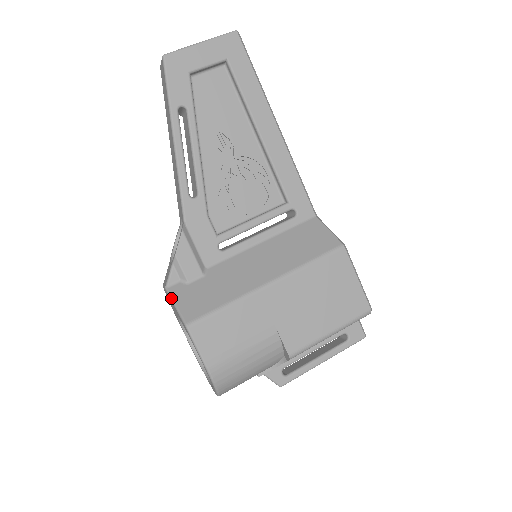
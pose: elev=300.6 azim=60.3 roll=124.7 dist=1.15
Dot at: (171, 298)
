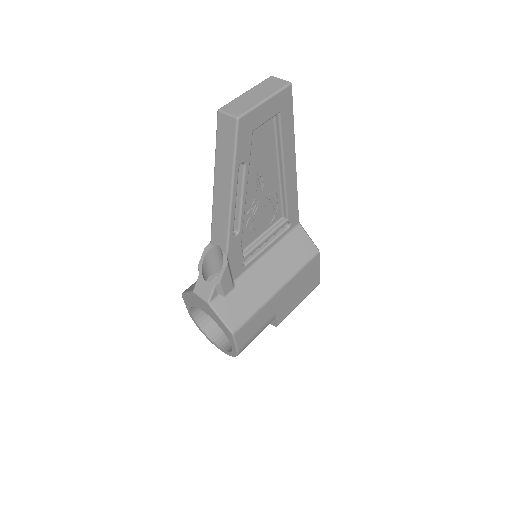
Dot at: (215, 312)
